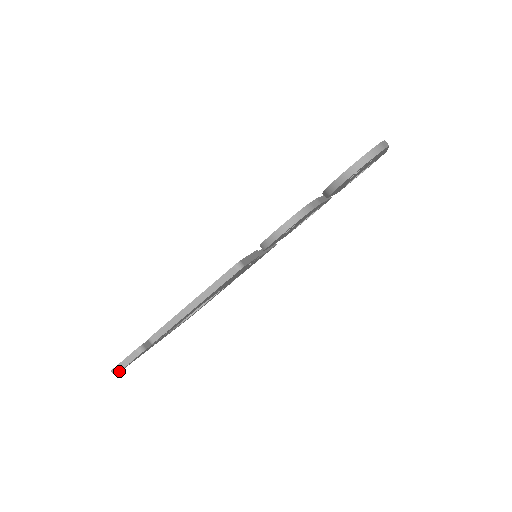
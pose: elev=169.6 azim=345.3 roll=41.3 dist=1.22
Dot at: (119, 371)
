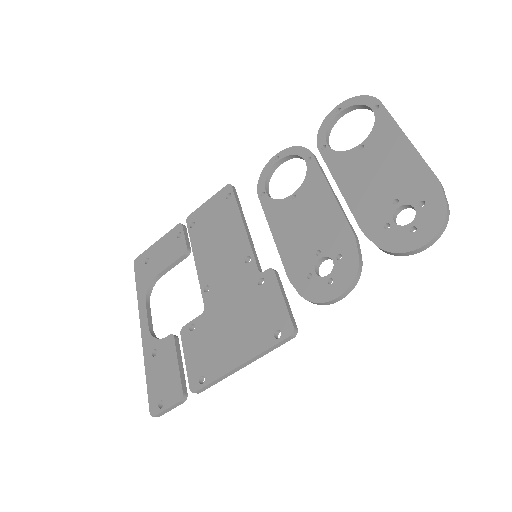
Dot at: occluded
